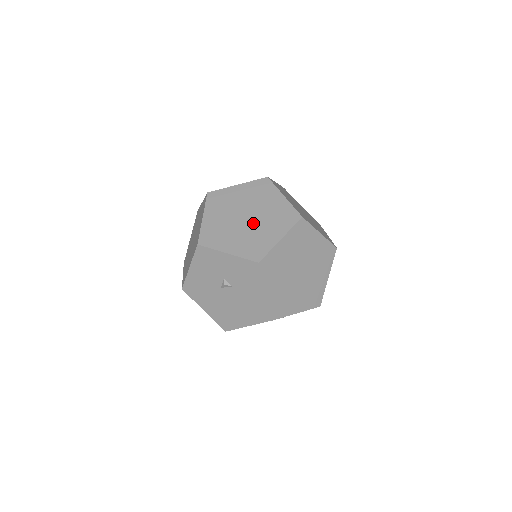
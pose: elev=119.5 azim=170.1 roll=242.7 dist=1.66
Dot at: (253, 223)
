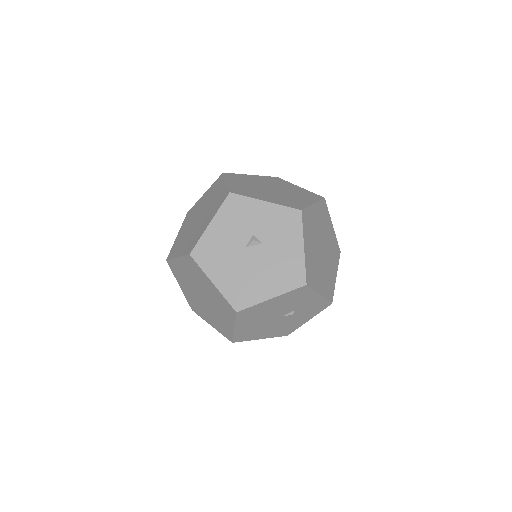
Dot at: (281, 192)
